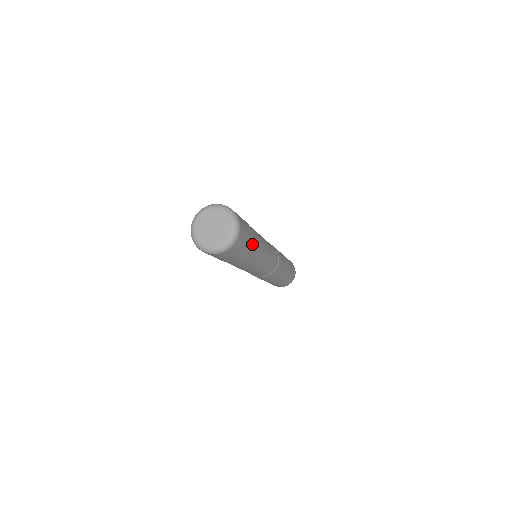
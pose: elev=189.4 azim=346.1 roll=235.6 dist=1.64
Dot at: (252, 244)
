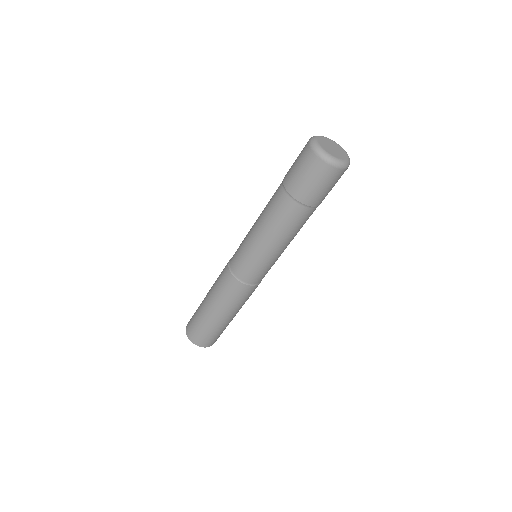
Dot at: occluded
